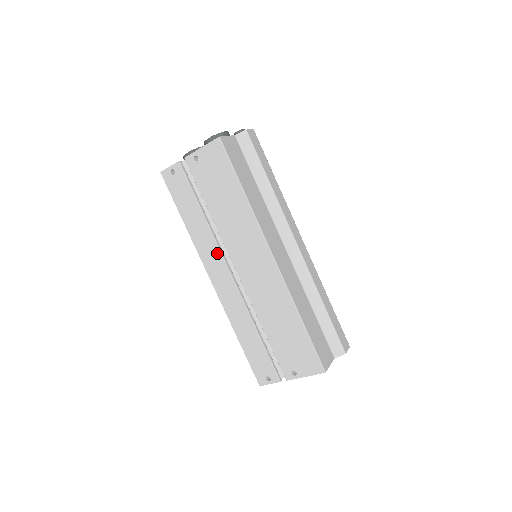
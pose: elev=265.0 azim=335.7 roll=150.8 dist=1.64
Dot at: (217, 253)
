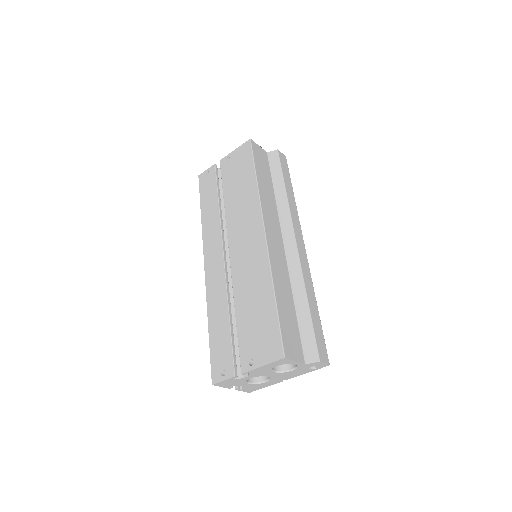
Dot at: (218, 236)
